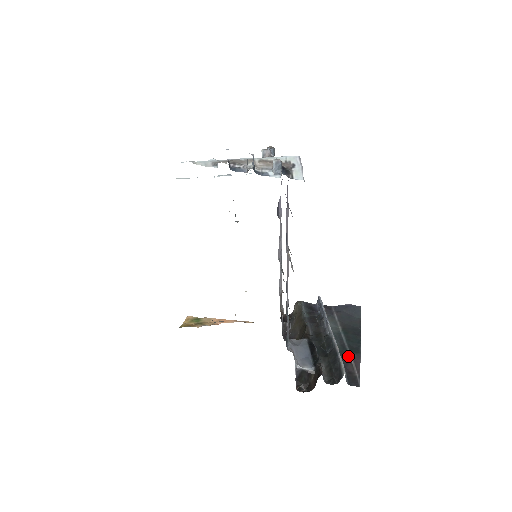
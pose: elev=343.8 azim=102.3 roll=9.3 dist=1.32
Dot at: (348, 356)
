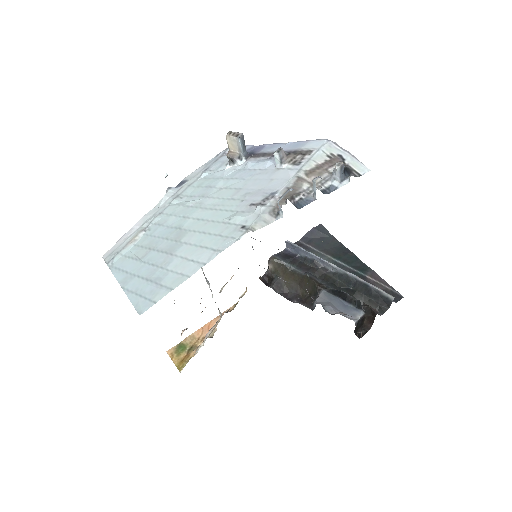
Dot at: (366, 278)
